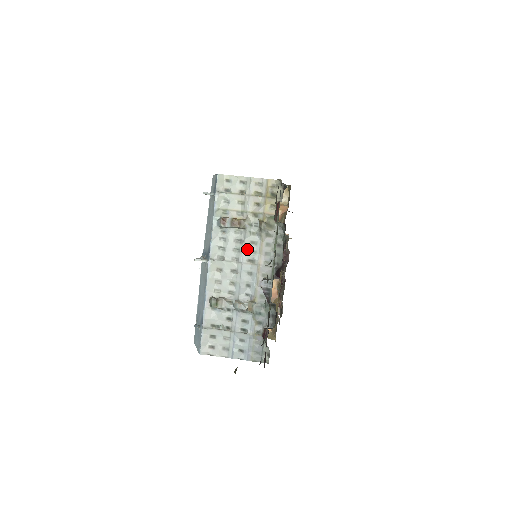
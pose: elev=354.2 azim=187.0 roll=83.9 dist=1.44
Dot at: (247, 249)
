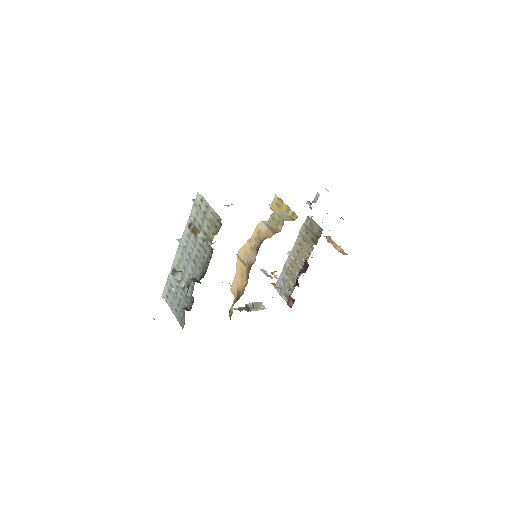
Dot at: (195, 252)
